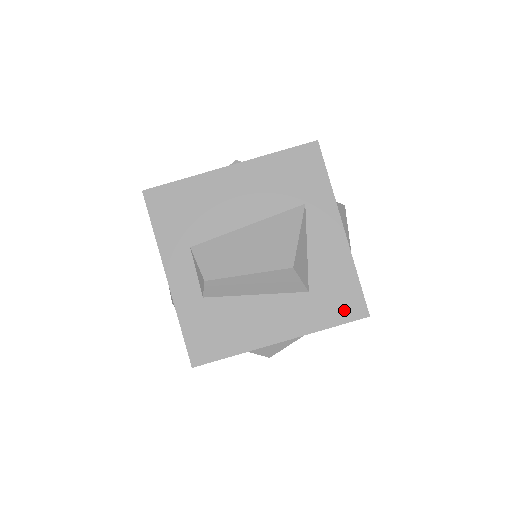
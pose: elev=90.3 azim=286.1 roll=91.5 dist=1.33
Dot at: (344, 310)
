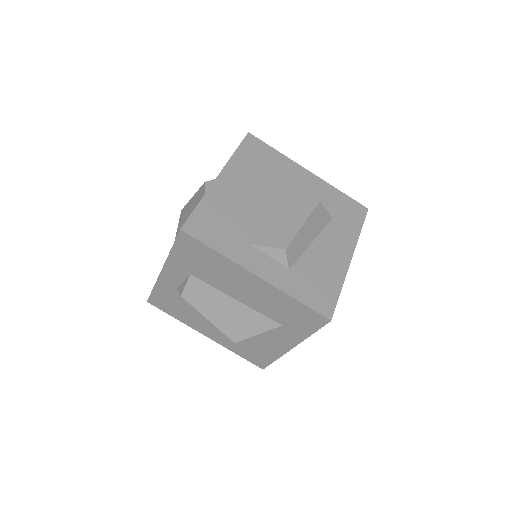
Dot at: (356, 215)
